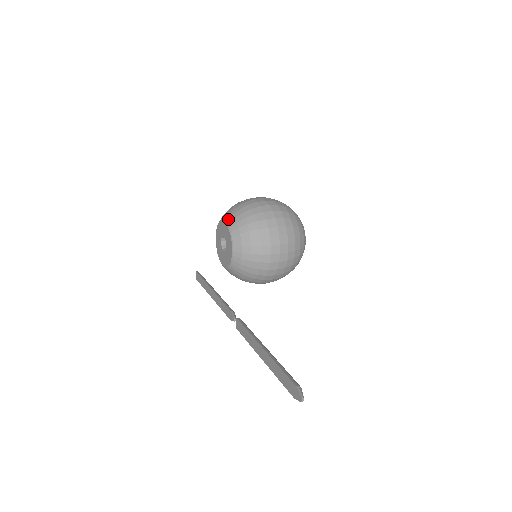
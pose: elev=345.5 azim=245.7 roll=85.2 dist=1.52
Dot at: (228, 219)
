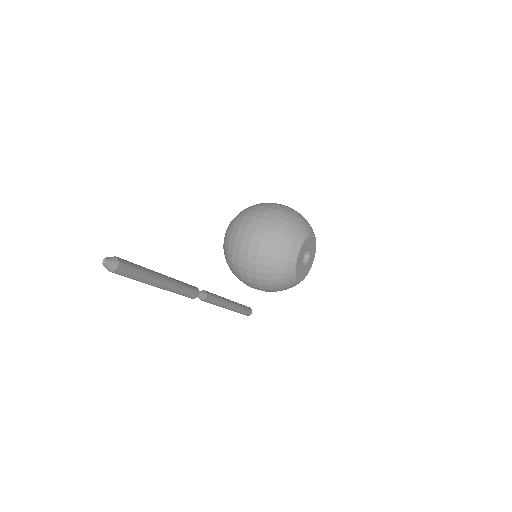
Dot at: occluded
